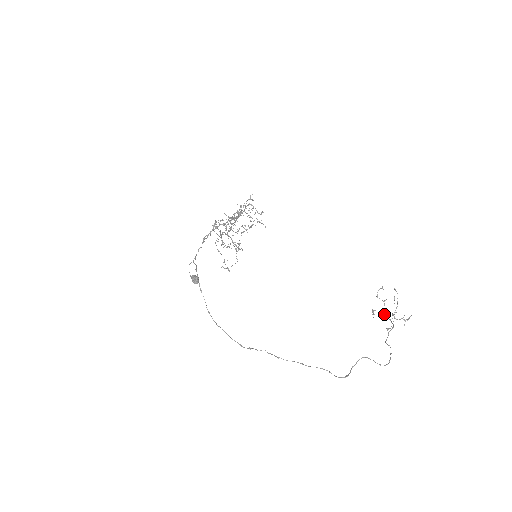
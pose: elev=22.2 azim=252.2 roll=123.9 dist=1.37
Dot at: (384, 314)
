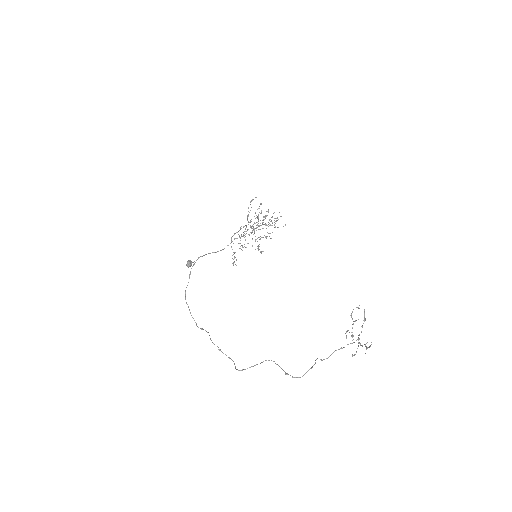
Dot at: (352, 336)
